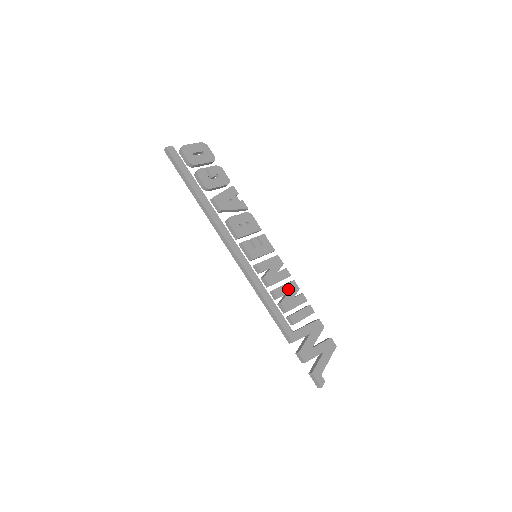
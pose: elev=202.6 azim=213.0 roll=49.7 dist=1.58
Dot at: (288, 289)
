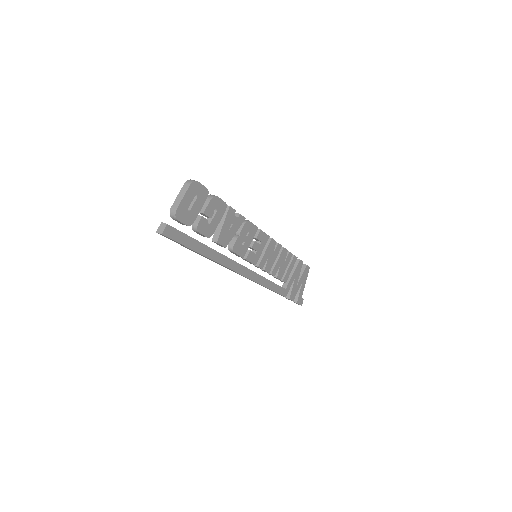
Dot at: (281, 260)
